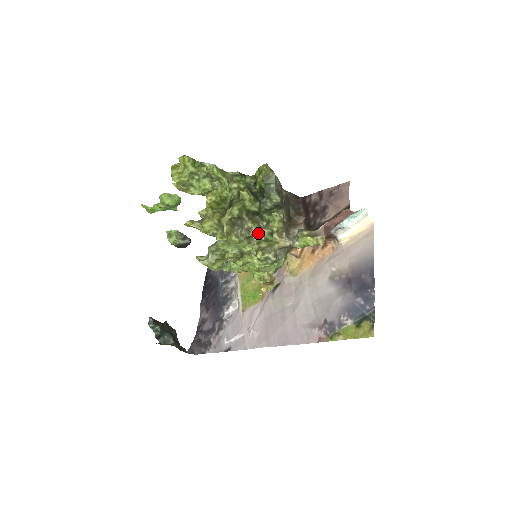
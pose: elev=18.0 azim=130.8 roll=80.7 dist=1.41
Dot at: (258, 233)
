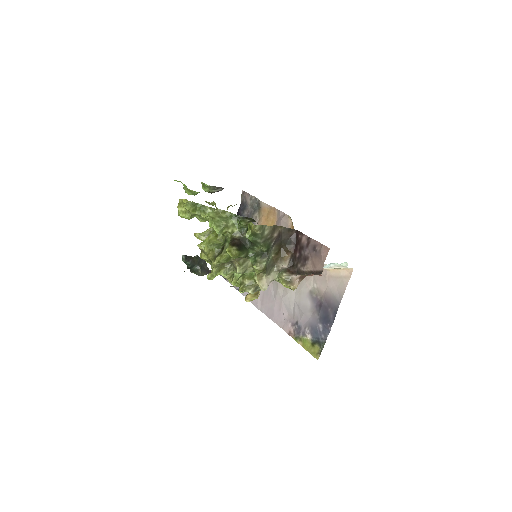
Dot at: (242, 273)
